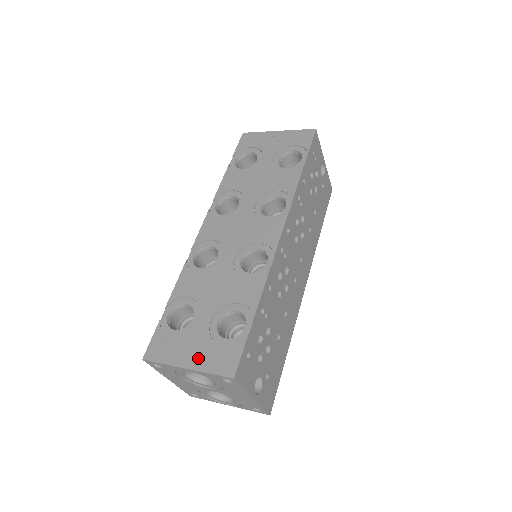
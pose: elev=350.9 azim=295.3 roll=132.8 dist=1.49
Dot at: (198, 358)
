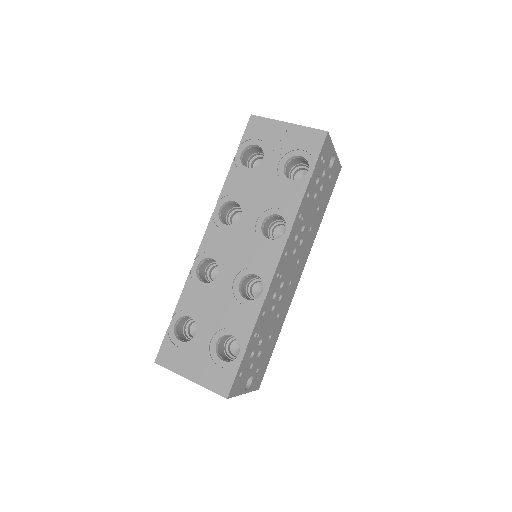
Dot at: (199, 373)
